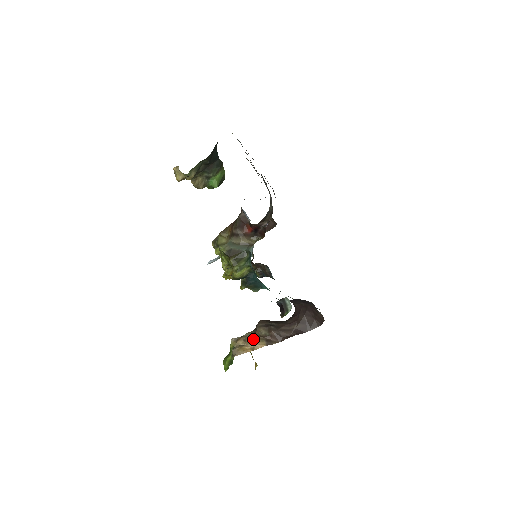
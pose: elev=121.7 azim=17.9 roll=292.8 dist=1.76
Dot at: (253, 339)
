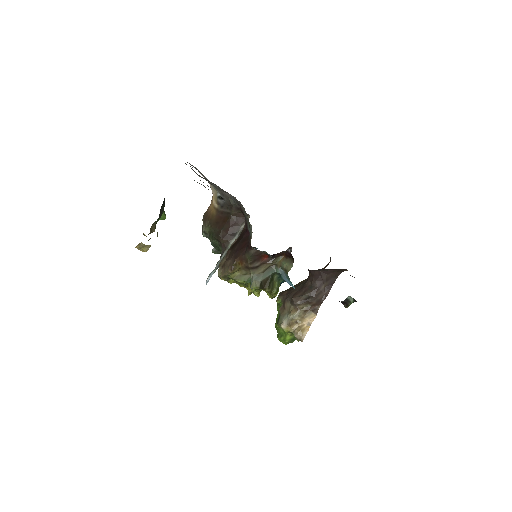
Dot at: (303, 317)
